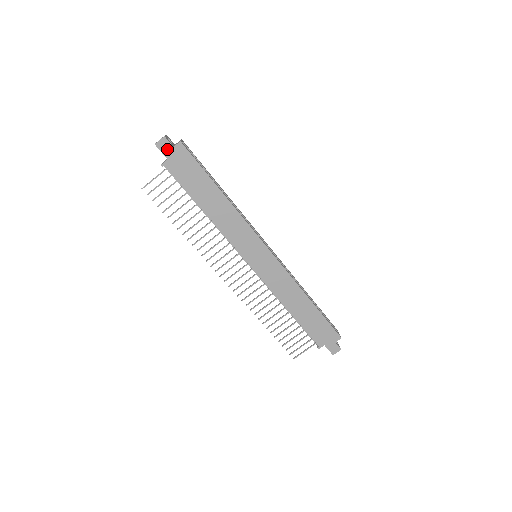
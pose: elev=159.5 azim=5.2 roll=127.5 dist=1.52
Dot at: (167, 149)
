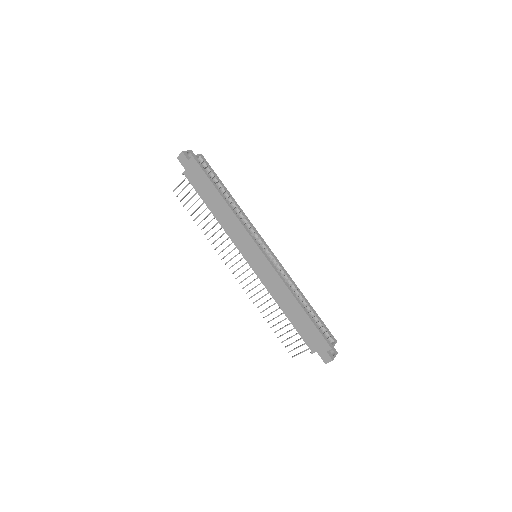
Dot at: (185, 162)
